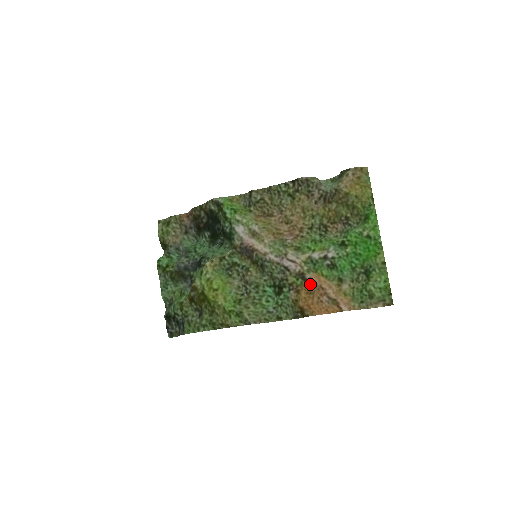
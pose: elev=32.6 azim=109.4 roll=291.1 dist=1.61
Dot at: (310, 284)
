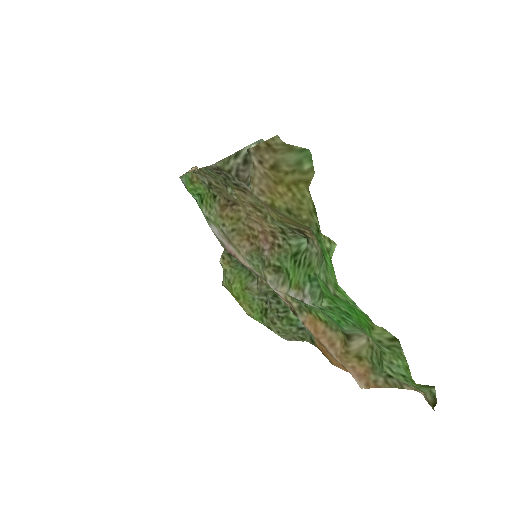
Dot at: occluded
